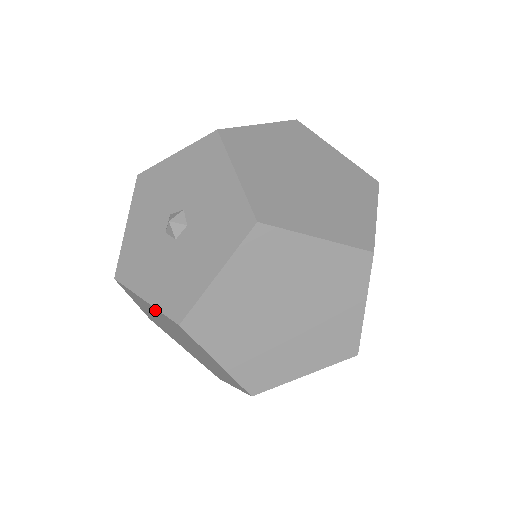
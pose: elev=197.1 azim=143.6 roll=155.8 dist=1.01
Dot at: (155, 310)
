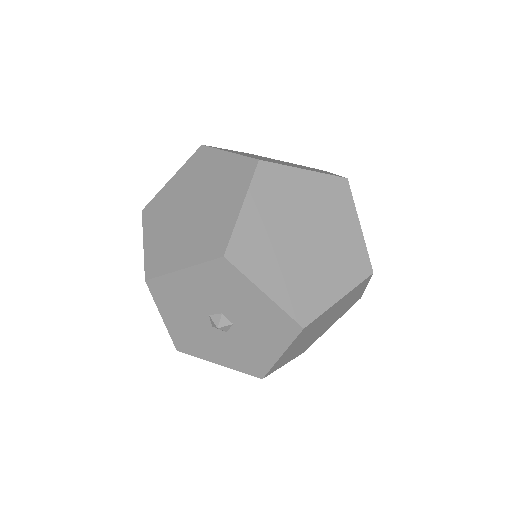
Dot at: occluded
